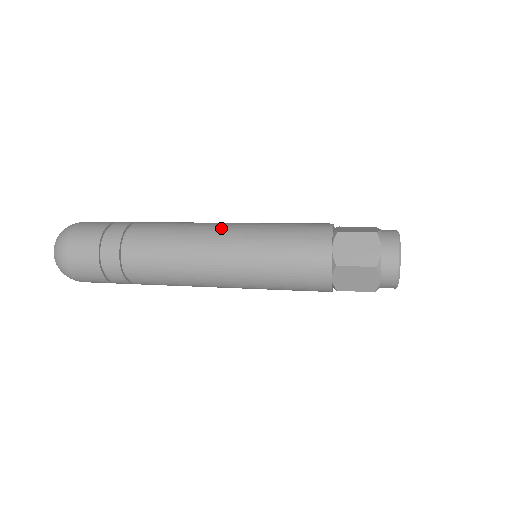
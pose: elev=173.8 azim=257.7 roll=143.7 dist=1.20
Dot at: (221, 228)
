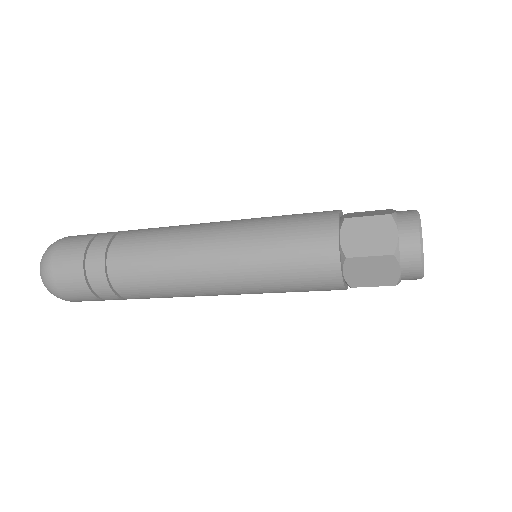
Dot at: occluded
